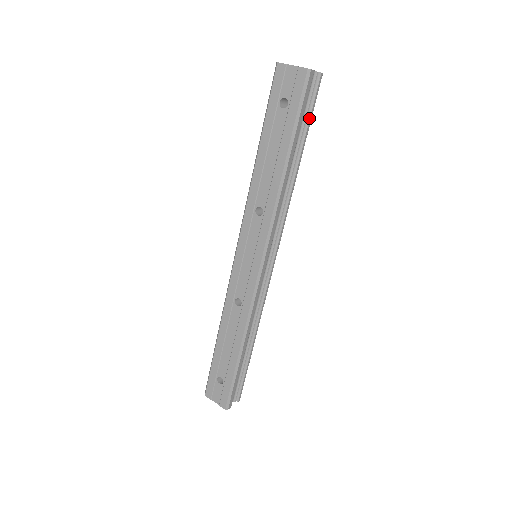
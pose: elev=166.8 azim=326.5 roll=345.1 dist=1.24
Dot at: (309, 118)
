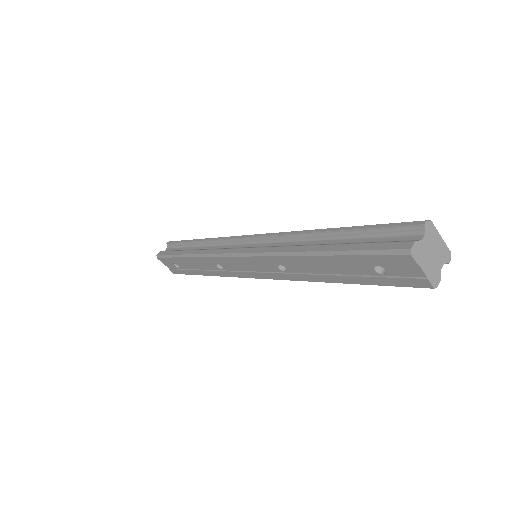
Dot at: occluded
